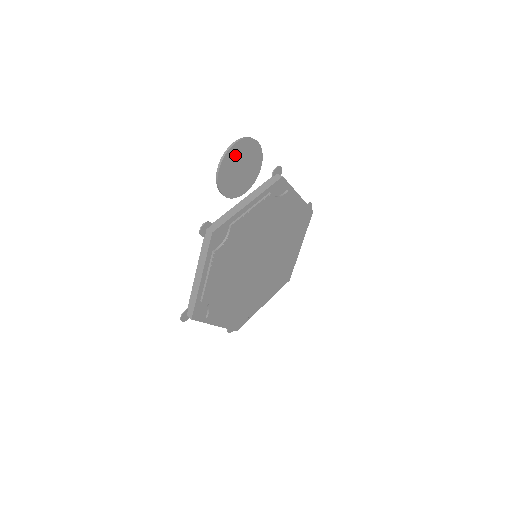
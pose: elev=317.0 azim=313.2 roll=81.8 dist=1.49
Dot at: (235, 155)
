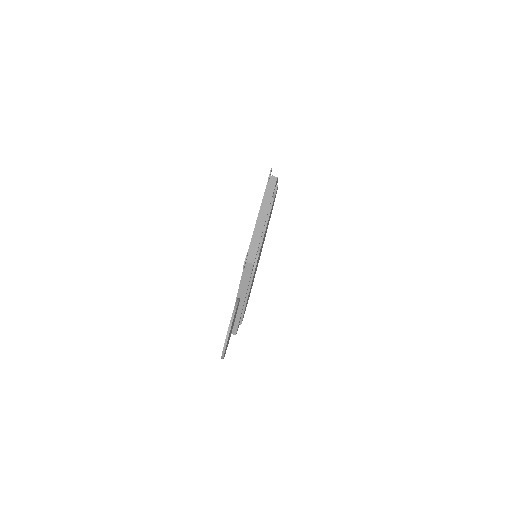
Dot at: occluded
